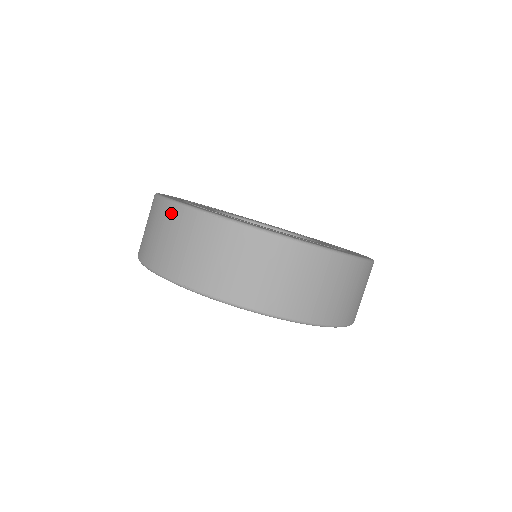
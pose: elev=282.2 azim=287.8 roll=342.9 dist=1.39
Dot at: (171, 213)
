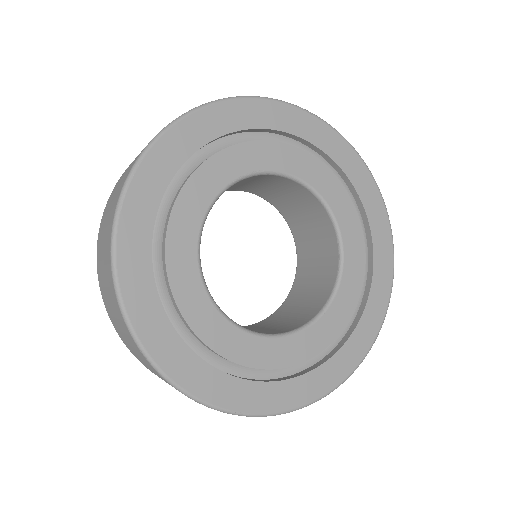
Dot at: (113, 297)
